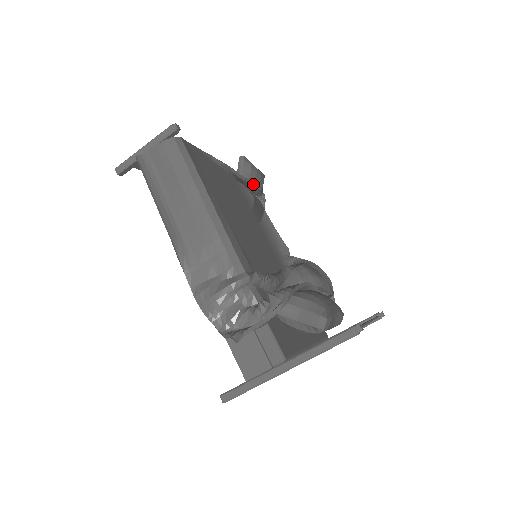
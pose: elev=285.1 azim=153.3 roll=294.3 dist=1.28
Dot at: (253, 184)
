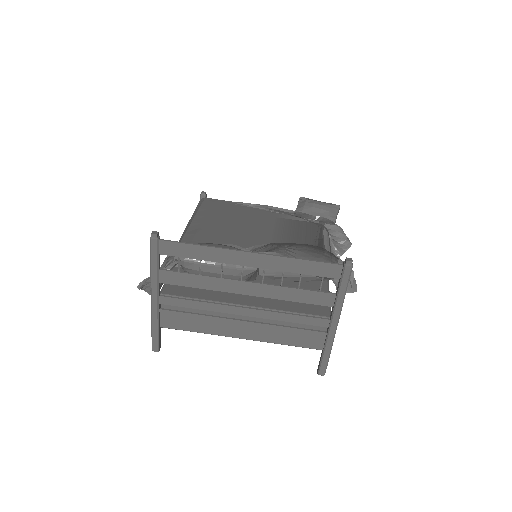
Dot at: (313, 214)
